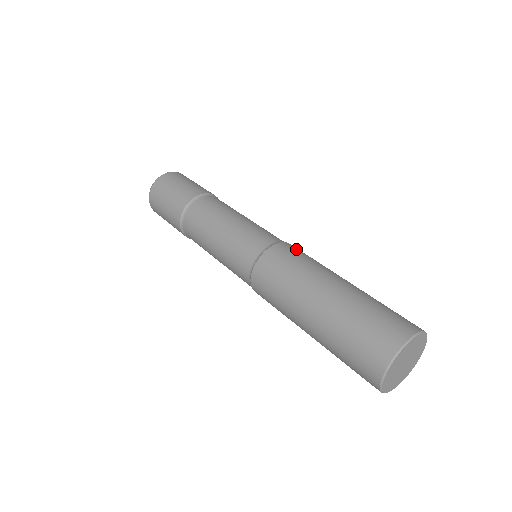
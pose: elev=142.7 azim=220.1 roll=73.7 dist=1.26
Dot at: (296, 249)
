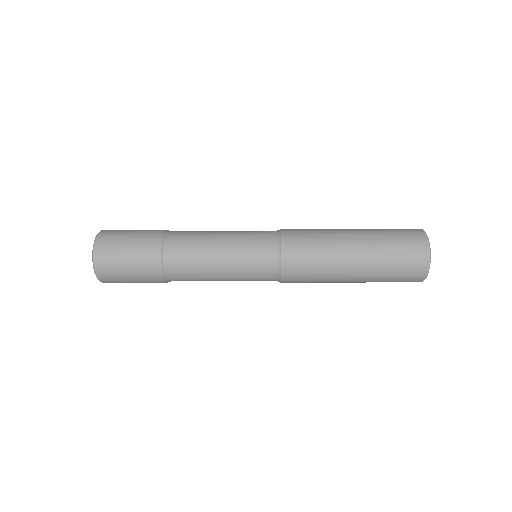
Dot at: (295, 229)
